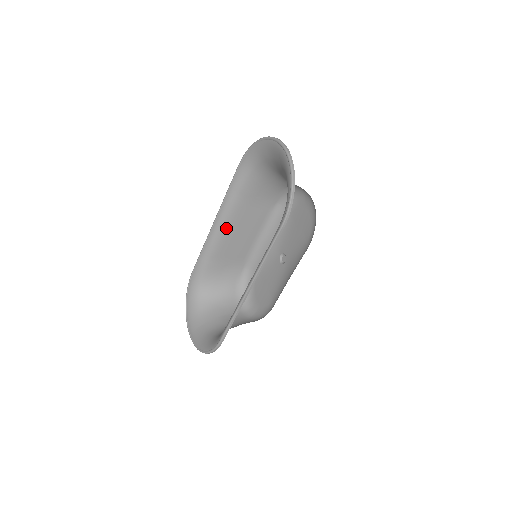
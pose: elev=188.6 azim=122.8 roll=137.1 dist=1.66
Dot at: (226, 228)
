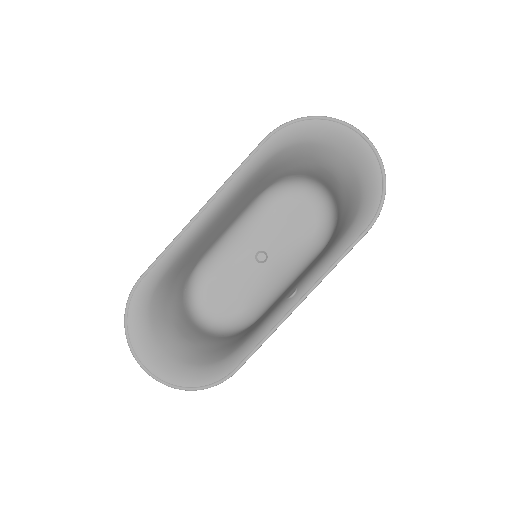
Dot at: (216, 218)
